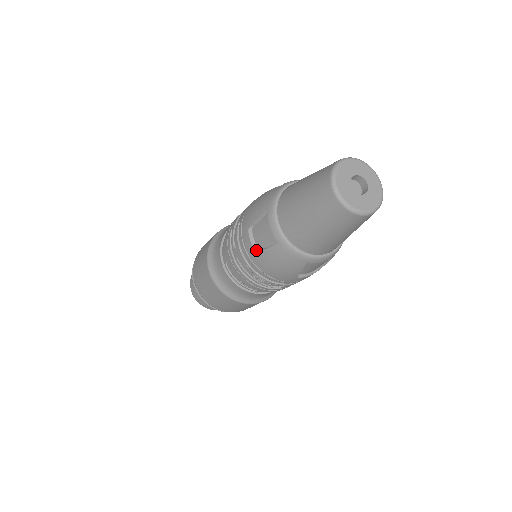
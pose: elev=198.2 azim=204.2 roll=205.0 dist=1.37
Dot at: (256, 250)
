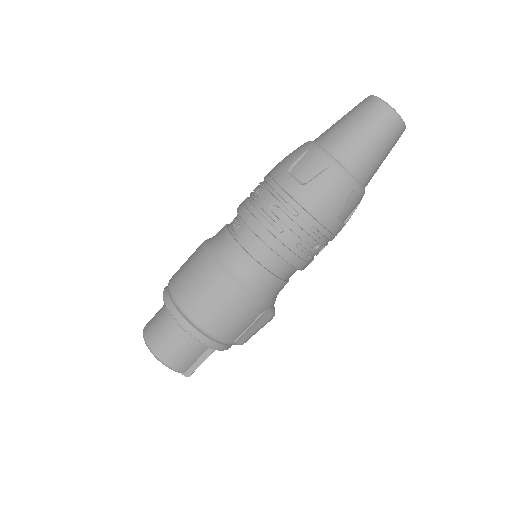
Dot at: occluded
